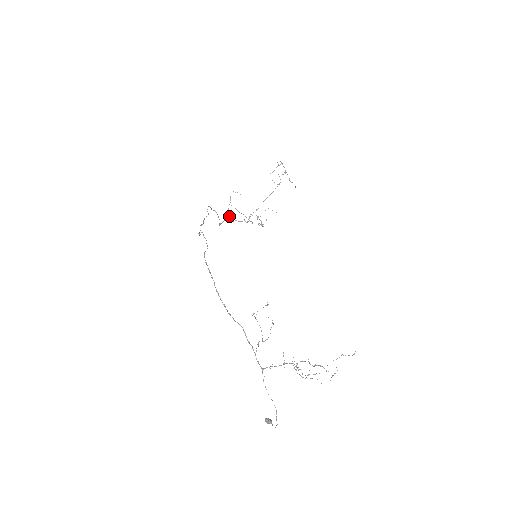
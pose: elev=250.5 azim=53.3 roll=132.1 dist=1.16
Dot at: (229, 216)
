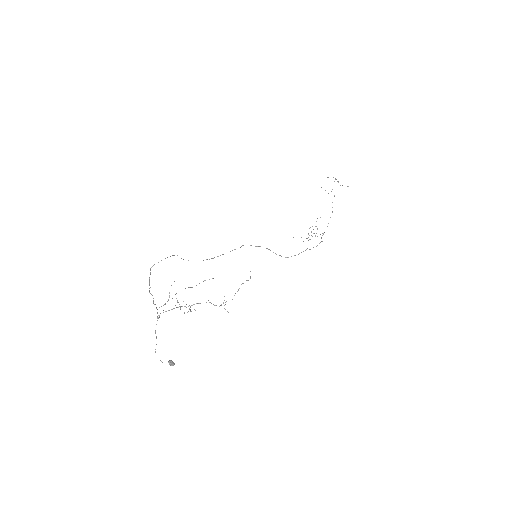
Dot at: occluded
